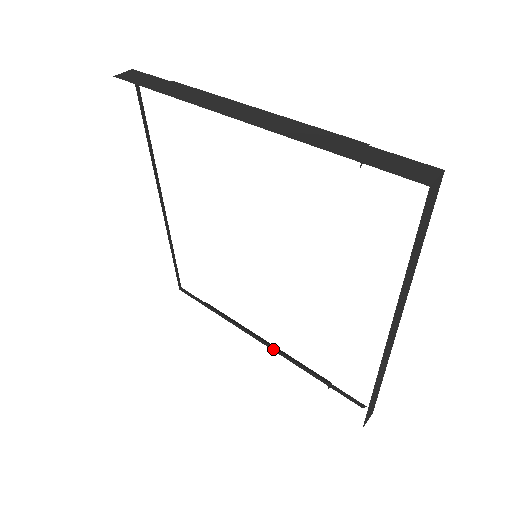
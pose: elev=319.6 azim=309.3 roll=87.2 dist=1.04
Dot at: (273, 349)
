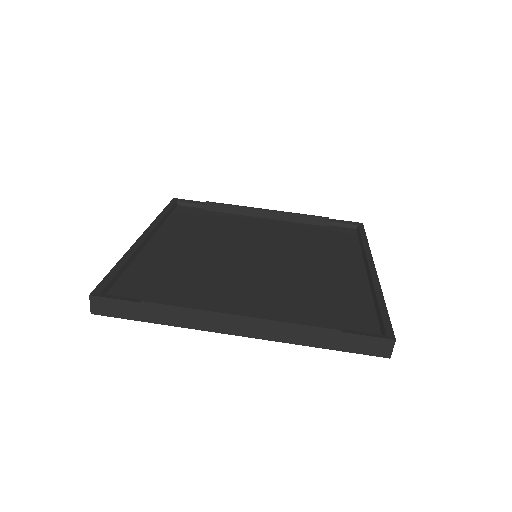
Dot at: (278, 218)
